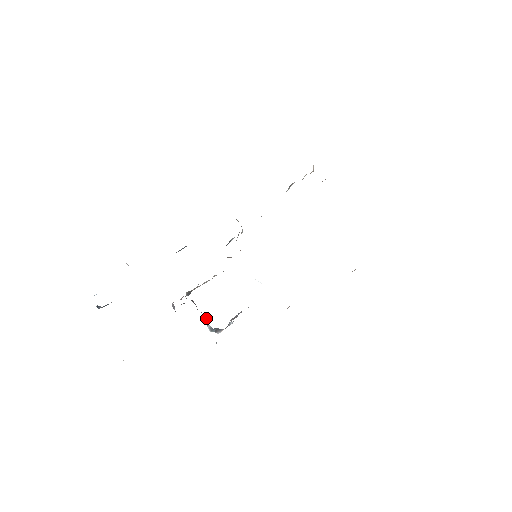
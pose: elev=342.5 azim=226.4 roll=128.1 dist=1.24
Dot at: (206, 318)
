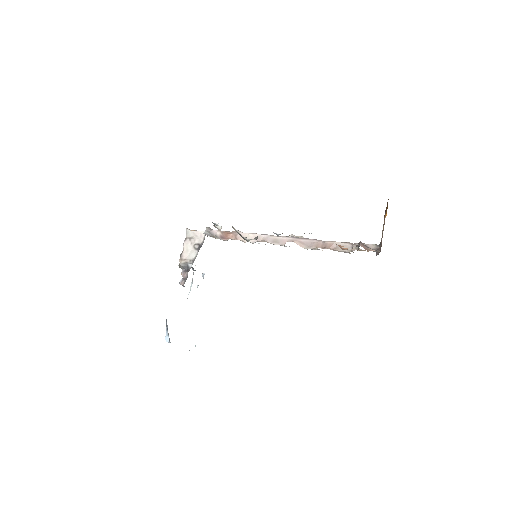
Dot at: (193, 268)
